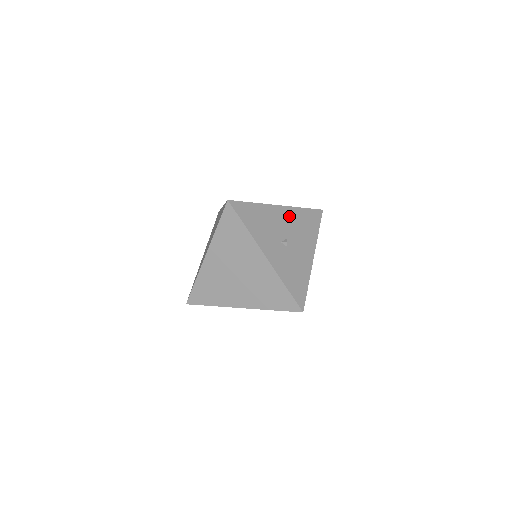
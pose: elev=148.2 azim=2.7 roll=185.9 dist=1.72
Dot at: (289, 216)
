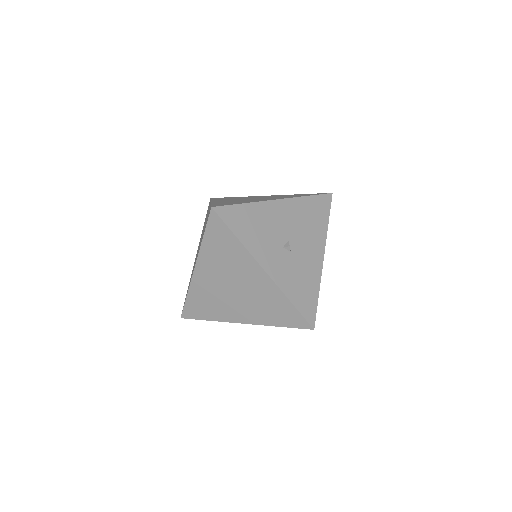
Dot at: (291, 211)
